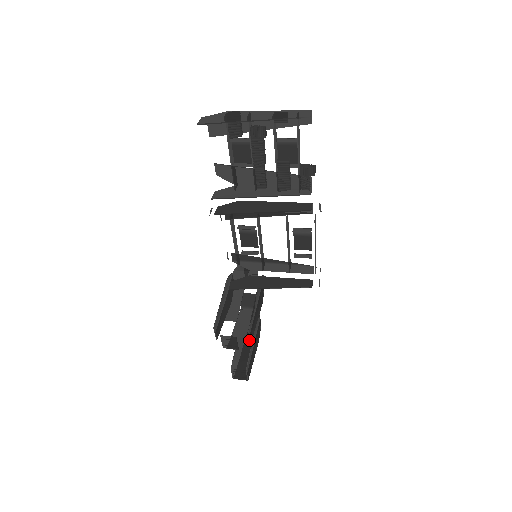
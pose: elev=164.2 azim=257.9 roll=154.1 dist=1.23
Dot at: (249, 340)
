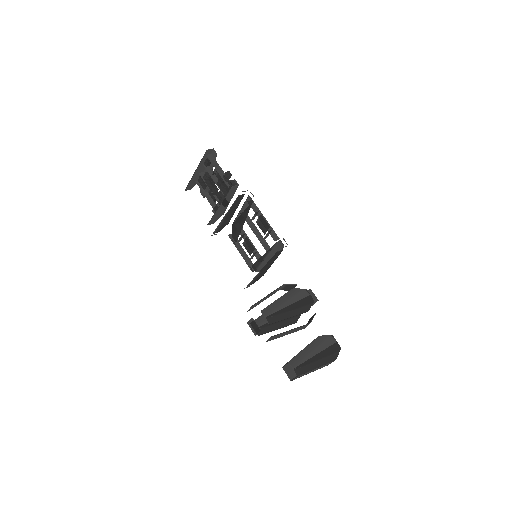
Dot at: (305, 347)
